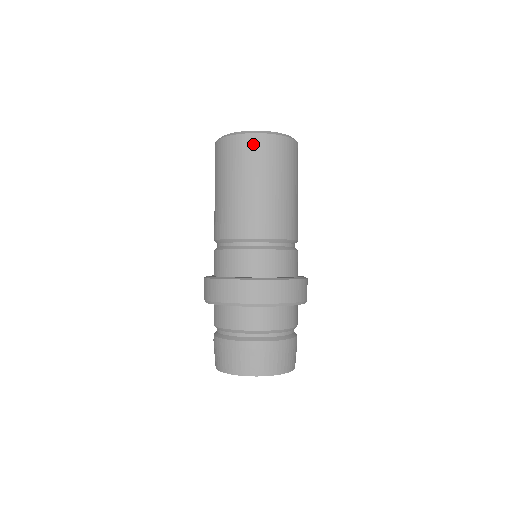
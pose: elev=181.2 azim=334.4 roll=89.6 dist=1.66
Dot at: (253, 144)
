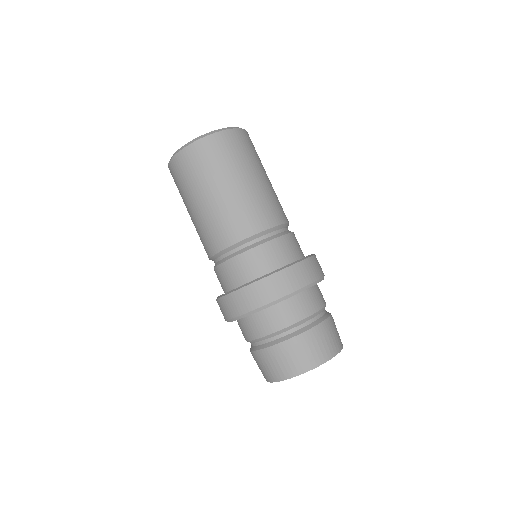
Dot at: (195, 154)
